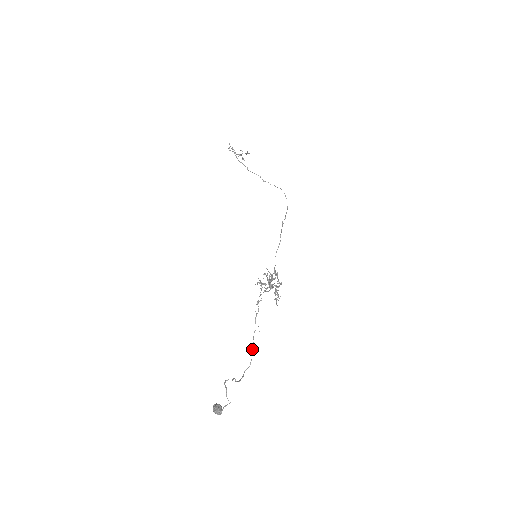
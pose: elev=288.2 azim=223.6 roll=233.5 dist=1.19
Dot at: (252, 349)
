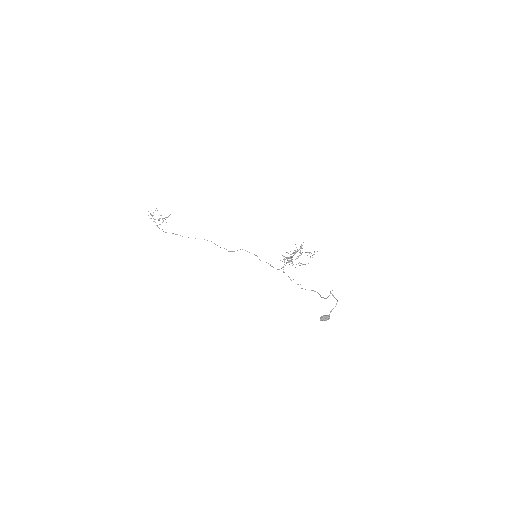
Dot at: occluded
